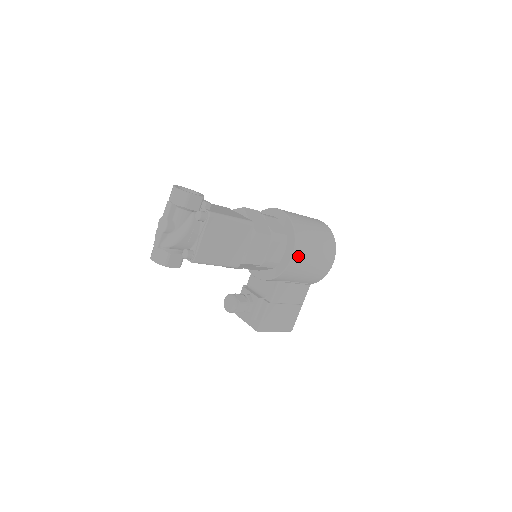
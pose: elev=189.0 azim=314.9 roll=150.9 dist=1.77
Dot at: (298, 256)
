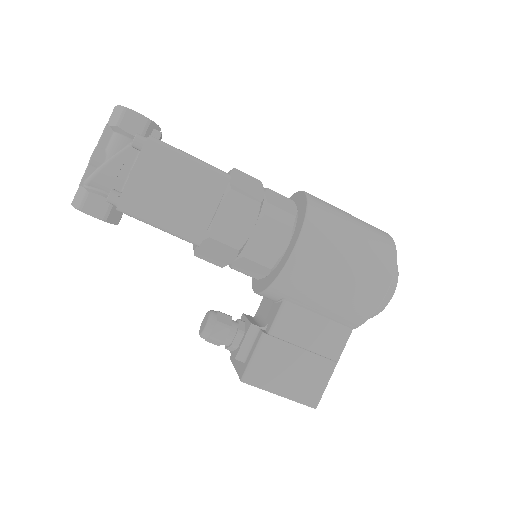
Dot at: (308, 248)
